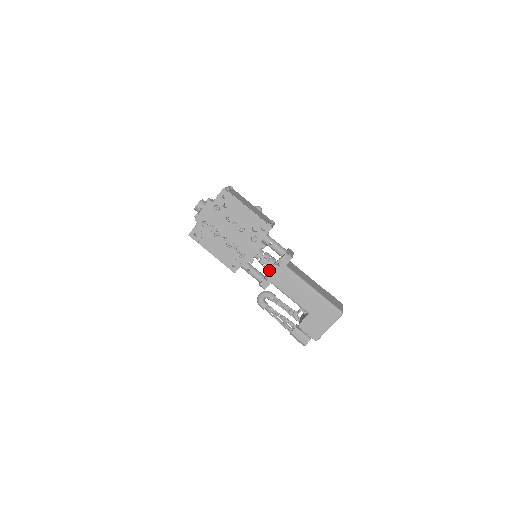
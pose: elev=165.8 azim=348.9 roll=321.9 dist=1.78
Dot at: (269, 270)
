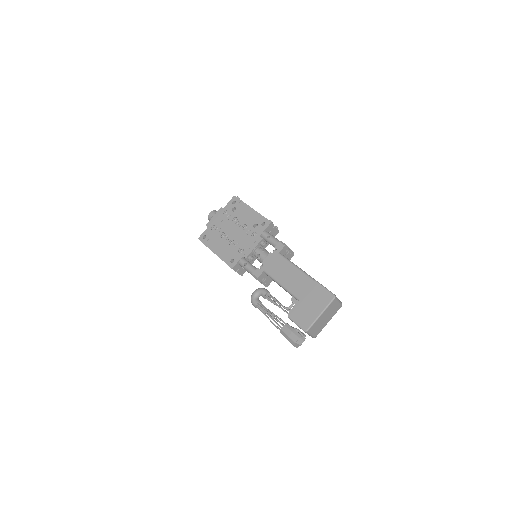
Dot at: occluded
